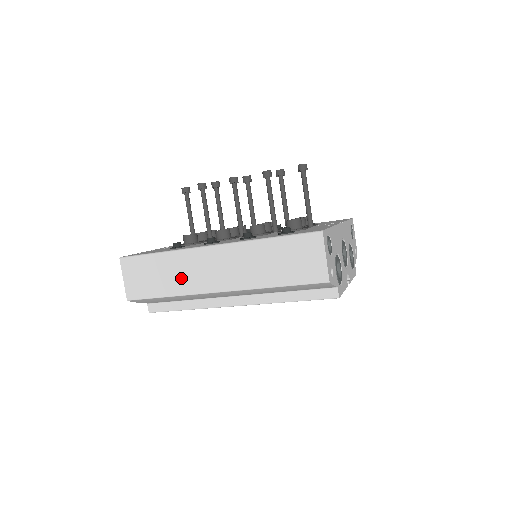
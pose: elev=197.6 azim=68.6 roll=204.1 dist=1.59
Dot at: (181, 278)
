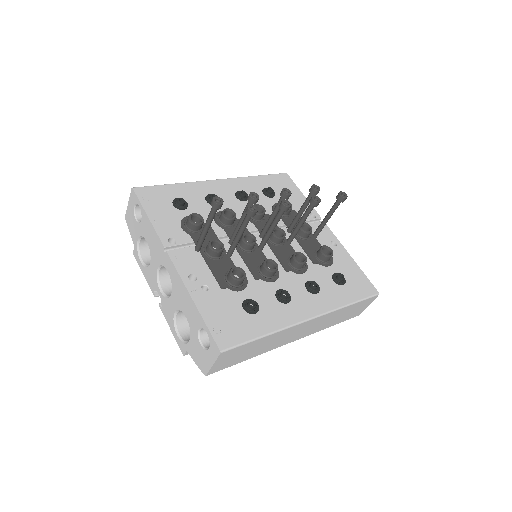
Dot at: (270, 345)
